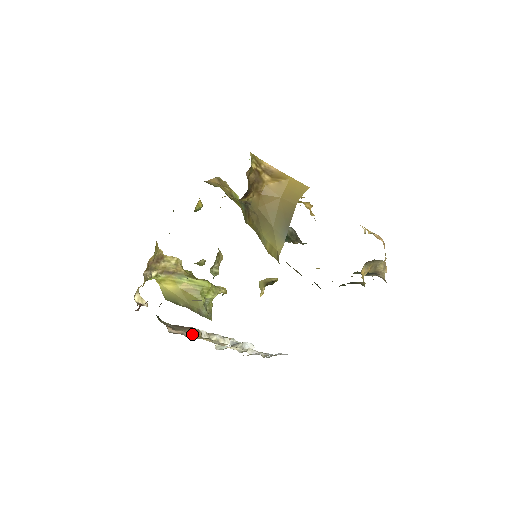
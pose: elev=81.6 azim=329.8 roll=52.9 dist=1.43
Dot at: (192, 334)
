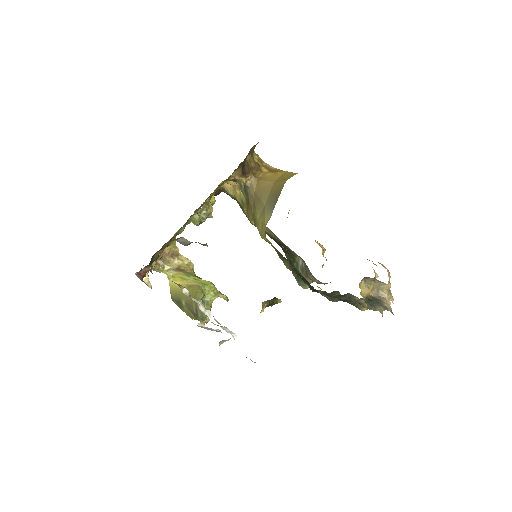
Dot at: occluded
